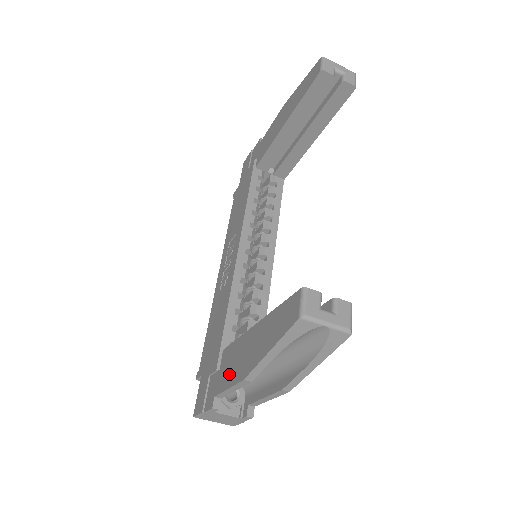
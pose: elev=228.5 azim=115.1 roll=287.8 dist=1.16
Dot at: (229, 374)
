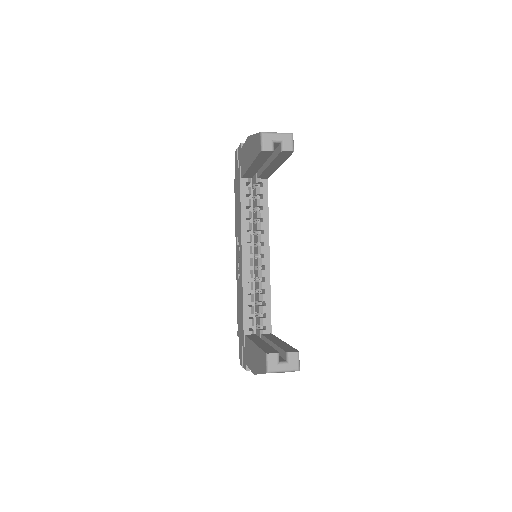
Dot at: (249, 360)
